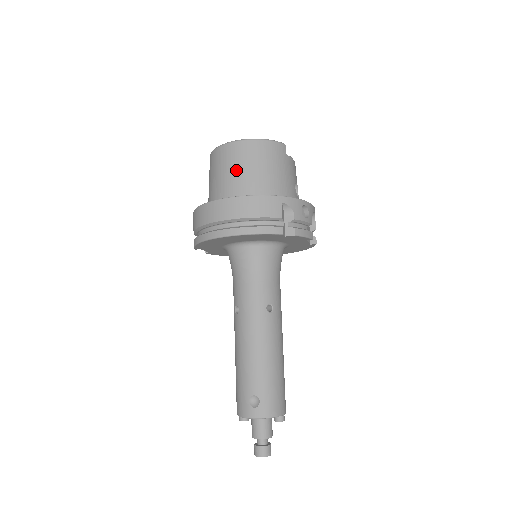
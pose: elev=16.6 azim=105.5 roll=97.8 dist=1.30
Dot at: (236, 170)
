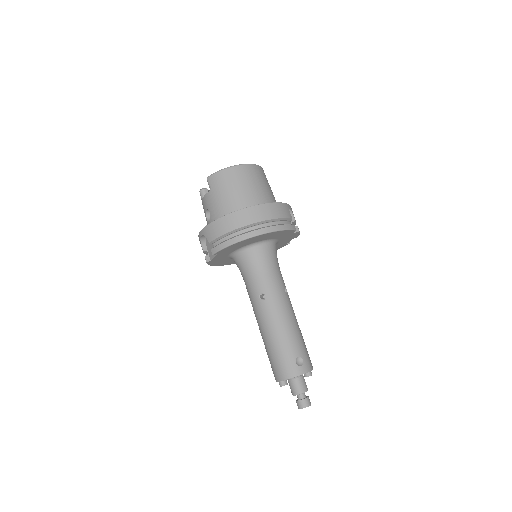
Dot at: (248, 186)
